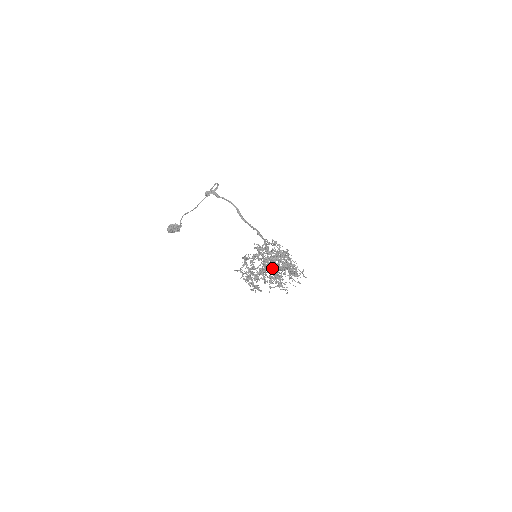
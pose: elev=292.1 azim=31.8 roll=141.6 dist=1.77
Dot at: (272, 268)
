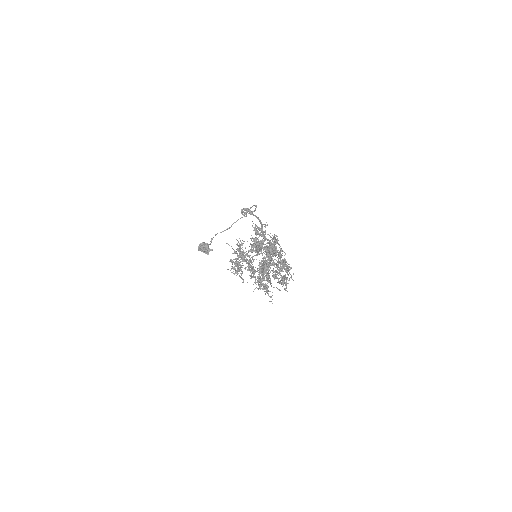
Dot at: (259, 245)
